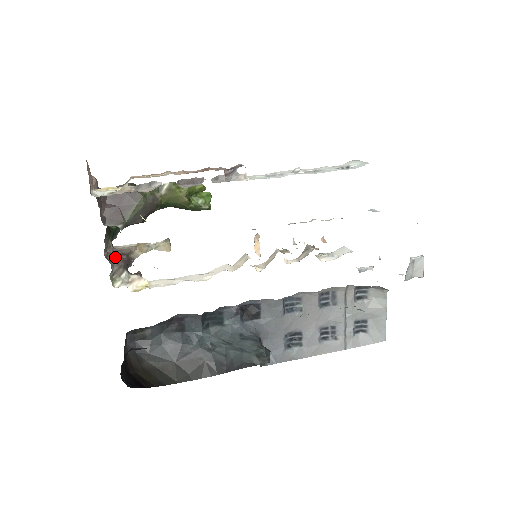
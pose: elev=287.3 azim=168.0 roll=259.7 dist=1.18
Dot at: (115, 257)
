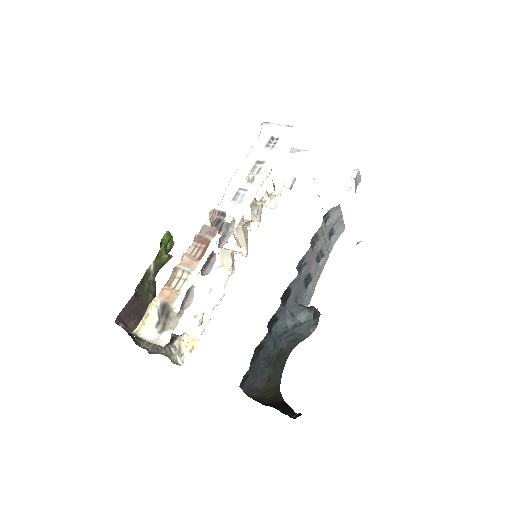
Dot at: (152, 345)
